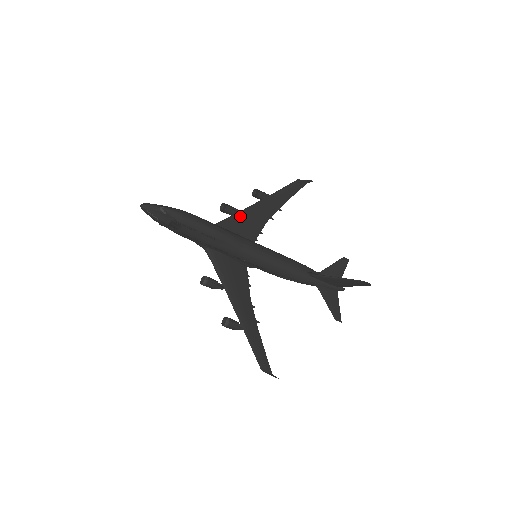
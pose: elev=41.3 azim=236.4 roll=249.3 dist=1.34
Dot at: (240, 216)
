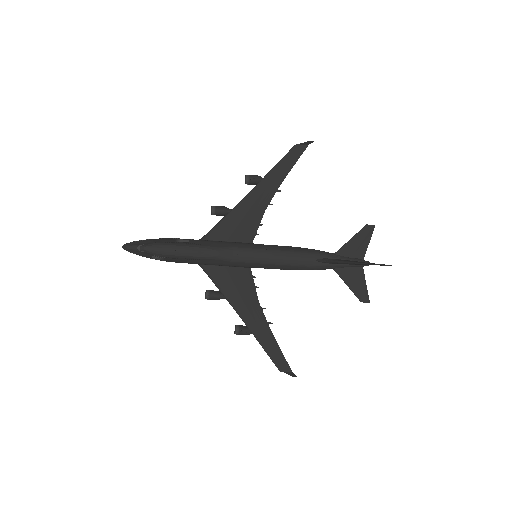
Dot at: (230, 217)
